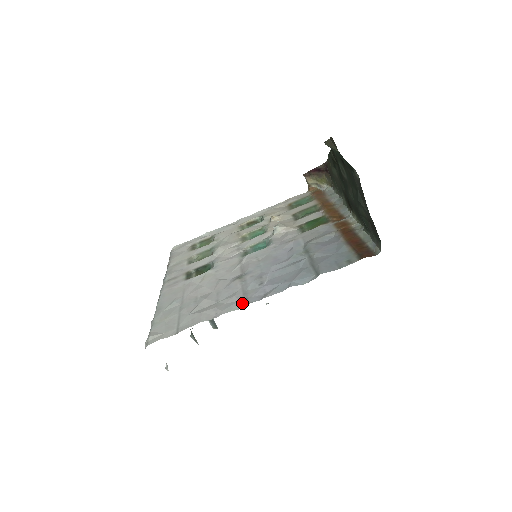
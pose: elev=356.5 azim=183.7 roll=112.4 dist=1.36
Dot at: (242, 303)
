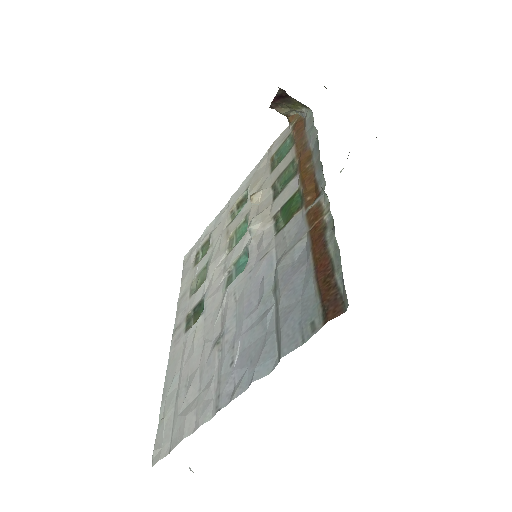
Dot at: (214, 407)
